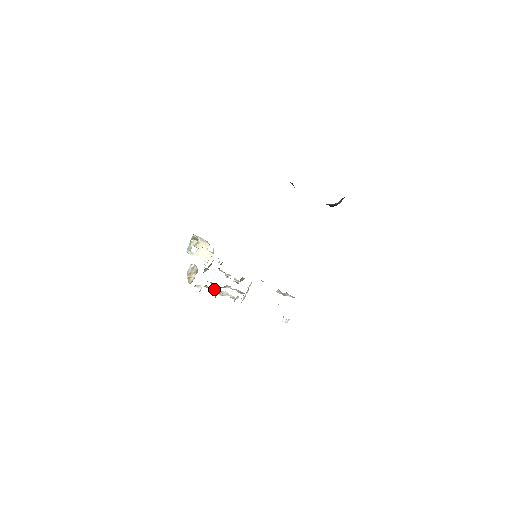
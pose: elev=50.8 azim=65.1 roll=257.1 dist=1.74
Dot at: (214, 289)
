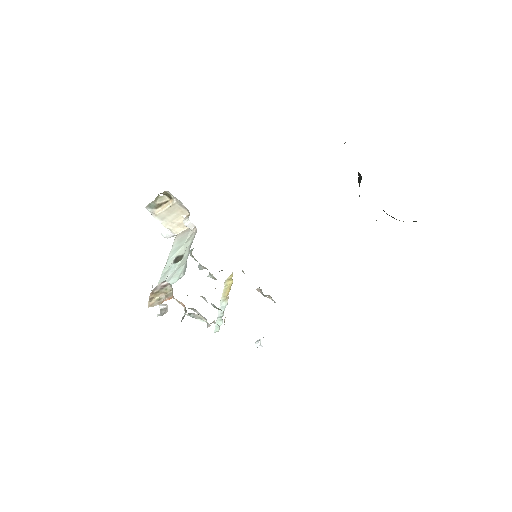
Dot at: (181, 302)
